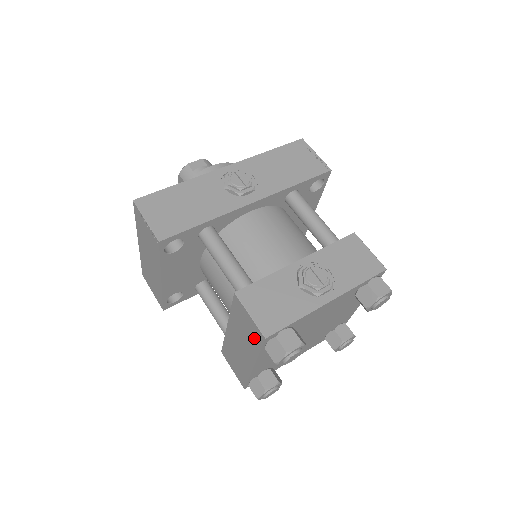
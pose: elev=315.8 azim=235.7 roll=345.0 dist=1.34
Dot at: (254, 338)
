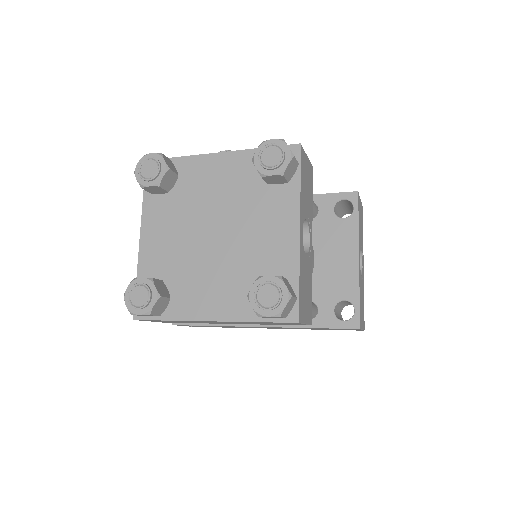
Dot at: occluded
